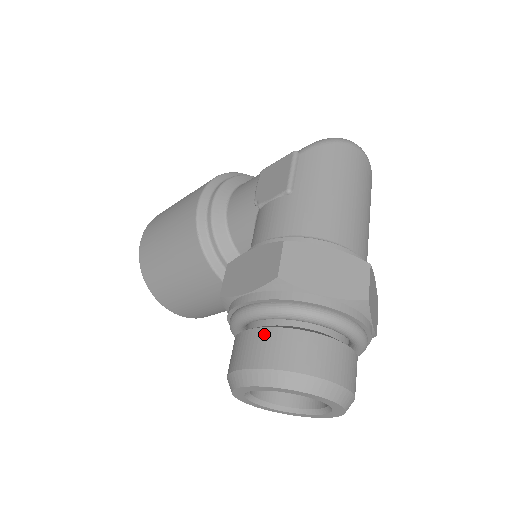
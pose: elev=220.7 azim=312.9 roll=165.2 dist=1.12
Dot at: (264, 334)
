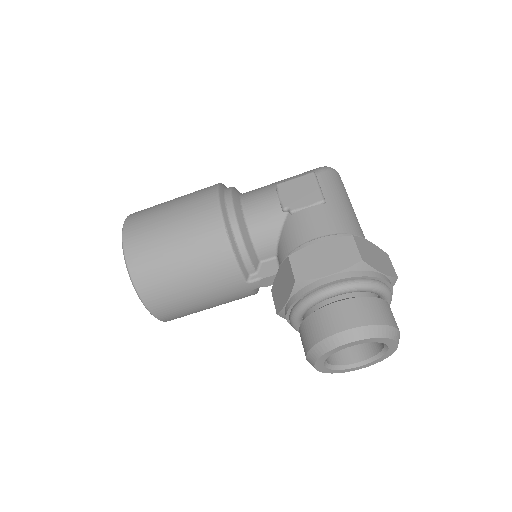
Dot at: (355, 302)
